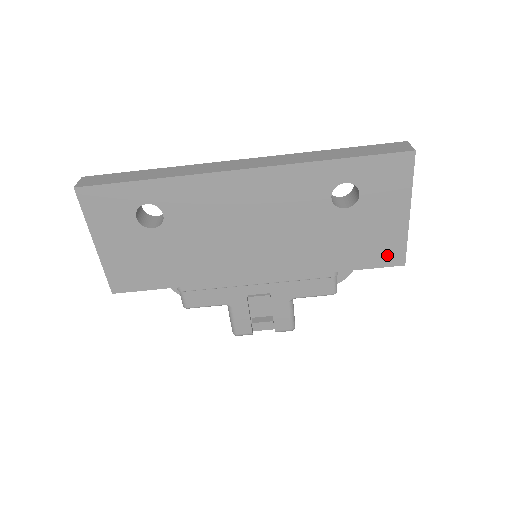
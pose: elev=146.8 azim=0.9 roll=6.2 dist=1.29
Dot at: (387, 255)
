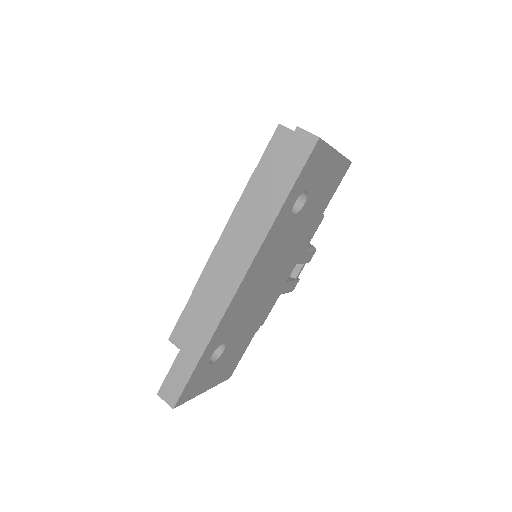
Dot at: (340, 176)
